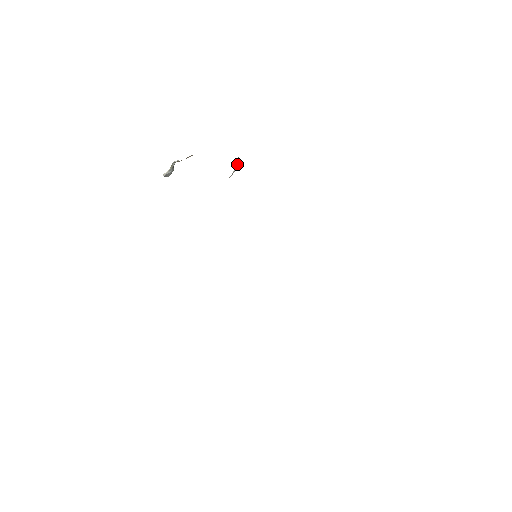
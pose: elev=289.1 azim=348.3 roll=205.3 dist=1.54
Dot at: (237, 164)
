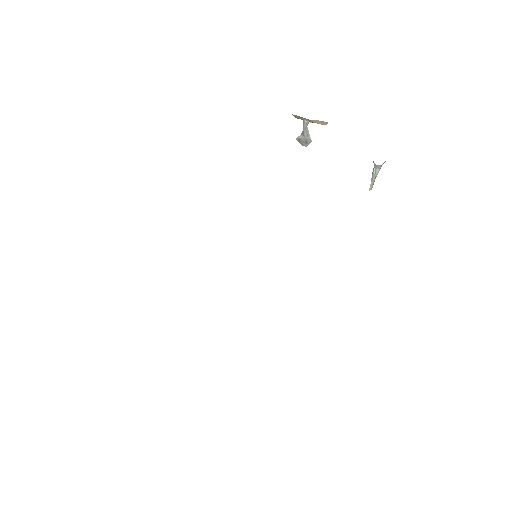
Dot at: (374, 168)
